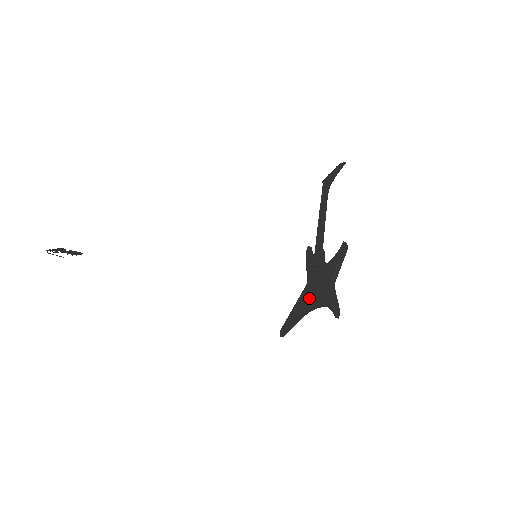
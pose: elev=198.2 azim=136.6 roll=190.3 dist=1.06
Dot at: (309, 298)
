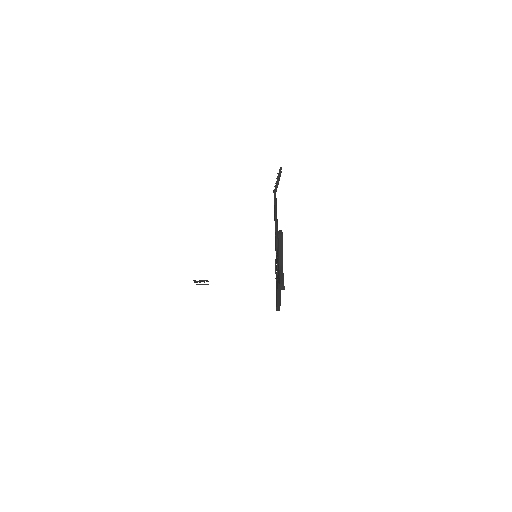
Dot at: (276, 278)
